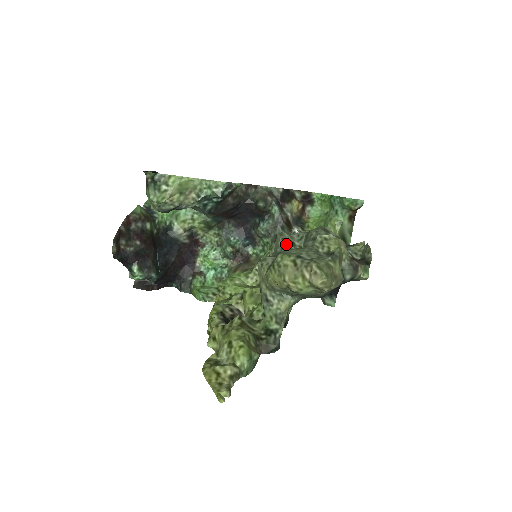
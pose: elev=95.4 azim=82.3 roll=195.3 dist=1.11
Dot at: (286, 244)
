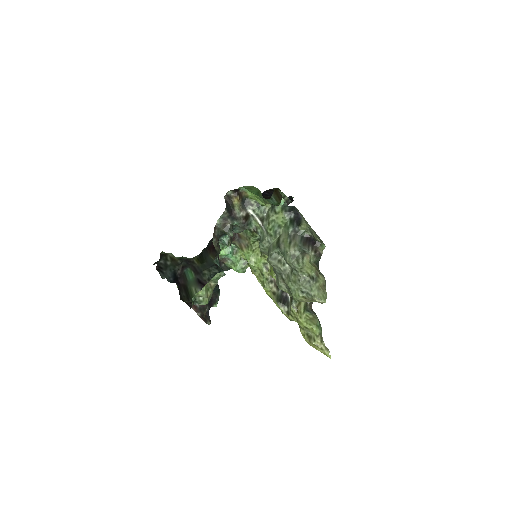
Dot at: (279, 268)
